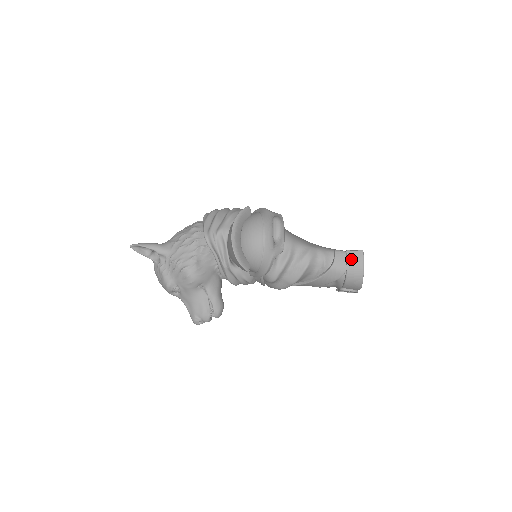
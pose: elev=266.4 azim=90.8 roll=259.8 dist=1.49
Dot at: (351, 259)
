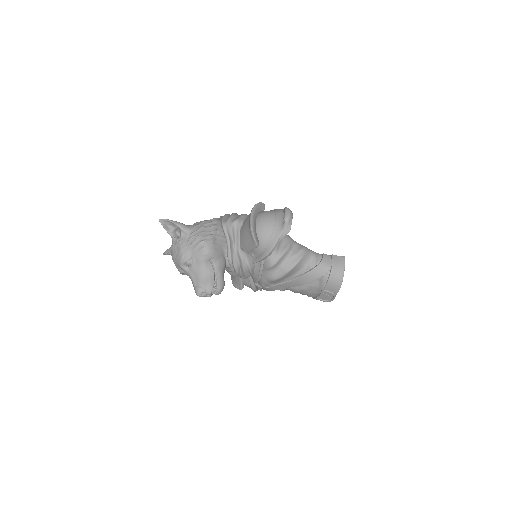
Dot at: (335, 260)
